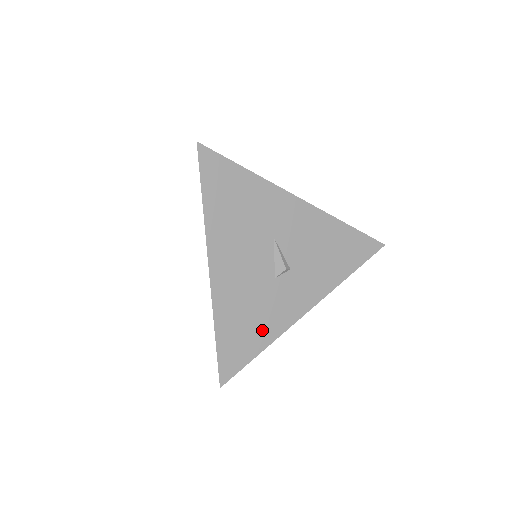
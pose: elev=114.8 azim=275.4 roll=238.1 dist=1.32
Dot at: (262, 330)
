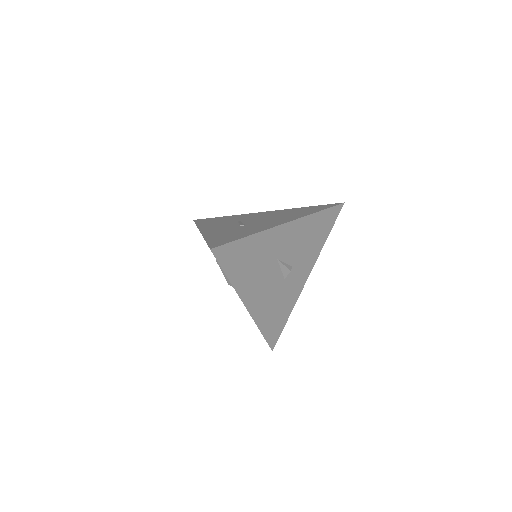
Dot at: (285, 309)
